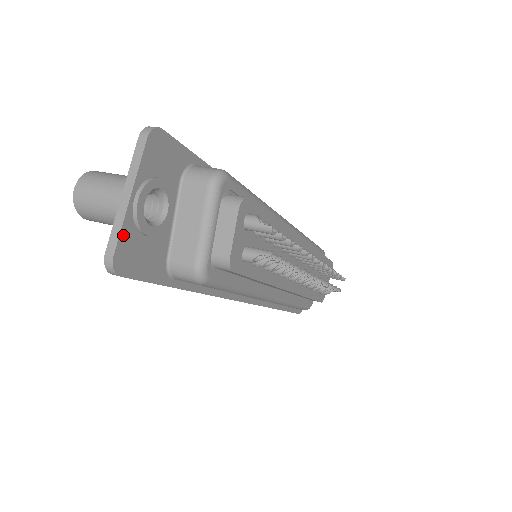
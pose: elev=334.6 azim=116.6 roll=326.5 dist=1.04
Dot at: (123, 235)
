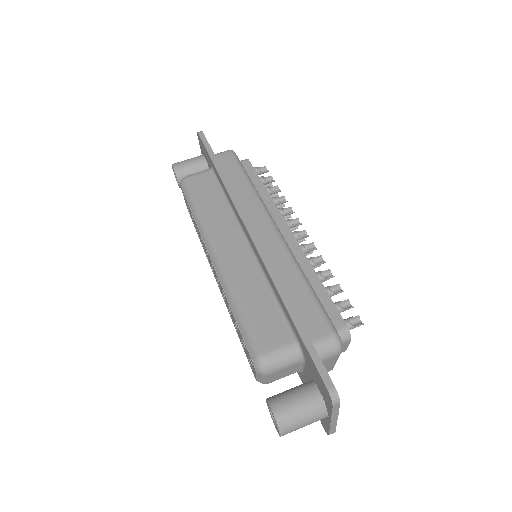
Dot at: occluded
